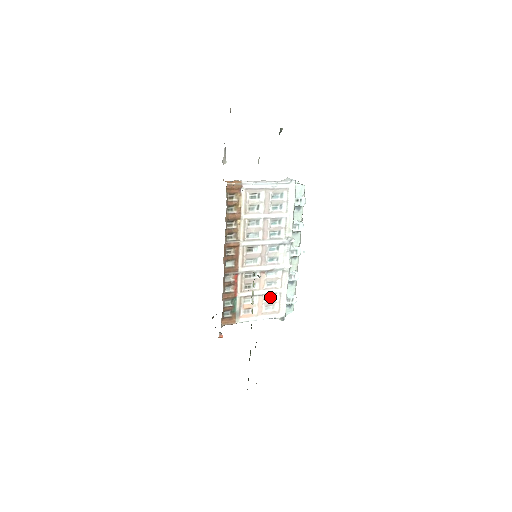
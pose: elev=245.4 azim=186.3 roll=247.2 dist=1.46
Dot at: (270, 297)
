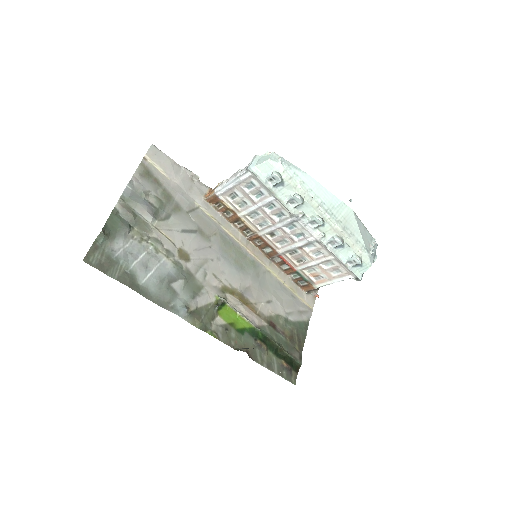
Dot at: (329, 263)
